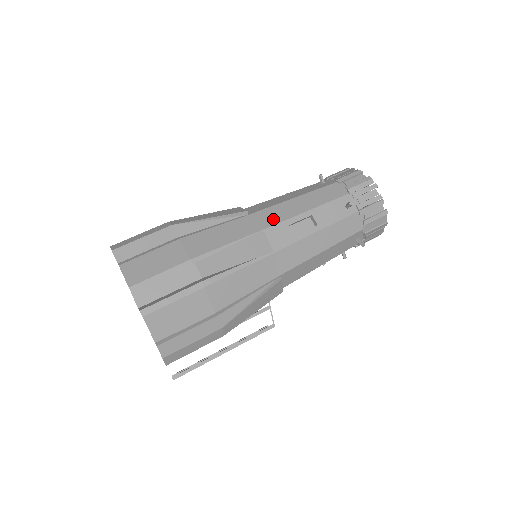
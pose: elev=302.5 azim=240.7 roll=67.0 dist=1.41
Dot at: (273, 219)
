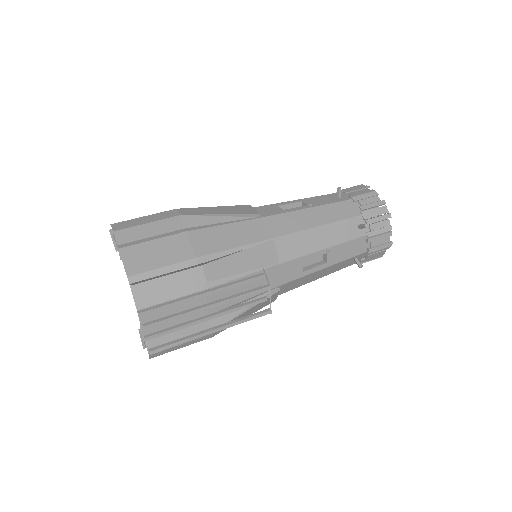
Dot at: occluded
